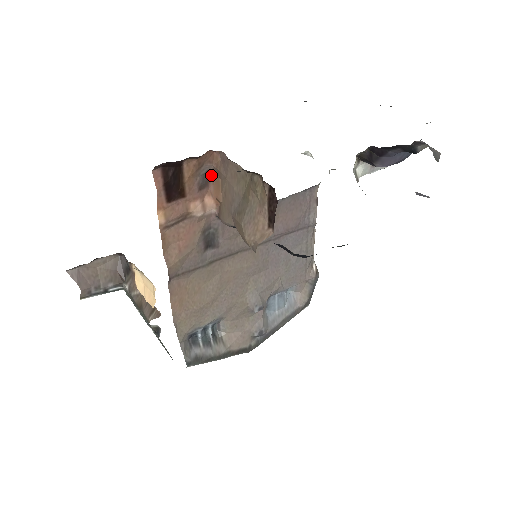
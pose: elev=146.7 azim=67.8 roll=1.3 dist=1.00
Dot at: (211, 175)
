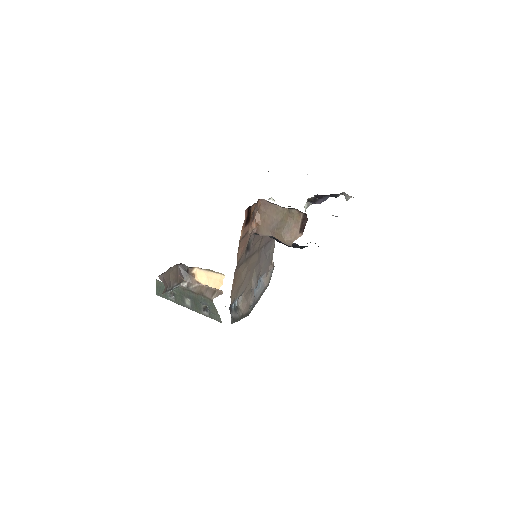
Dot at: (255, 211)
